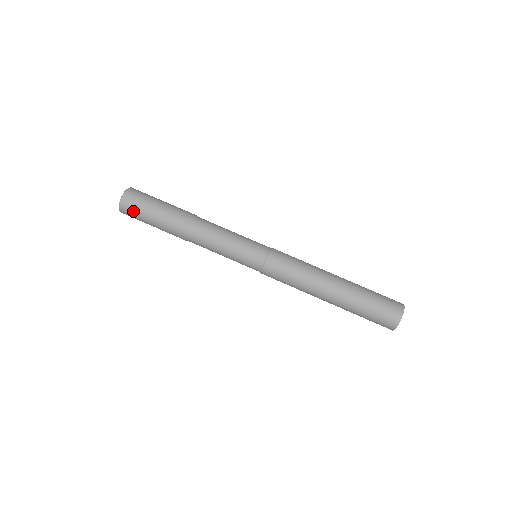
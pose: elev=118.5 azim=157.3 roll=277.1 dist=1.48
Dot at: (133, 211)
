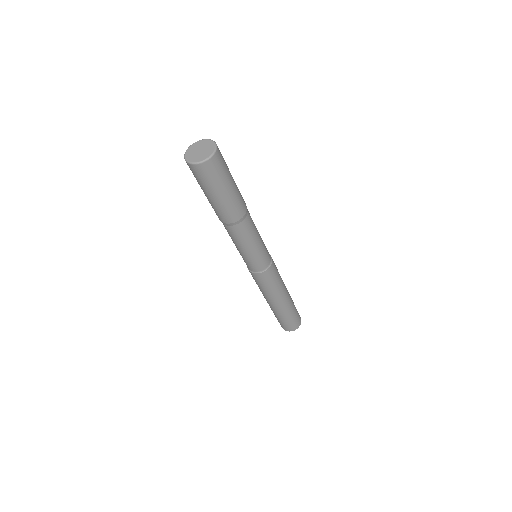
Dot at: (197, 177)
